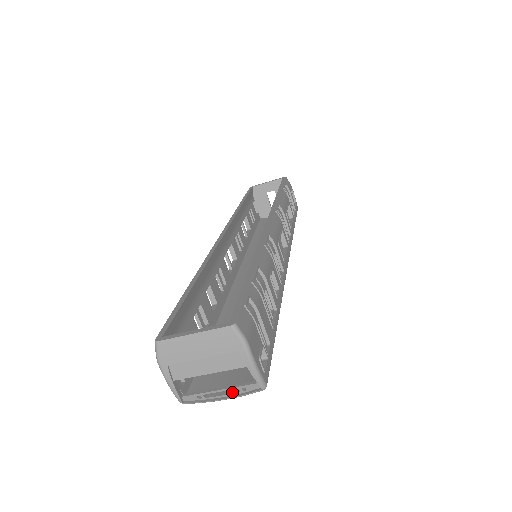
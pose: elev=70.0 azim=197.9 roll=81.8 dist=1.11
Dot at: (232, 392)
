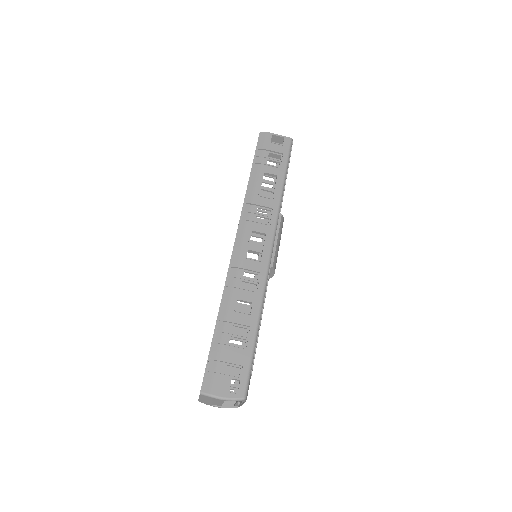
Dot at: occluded
